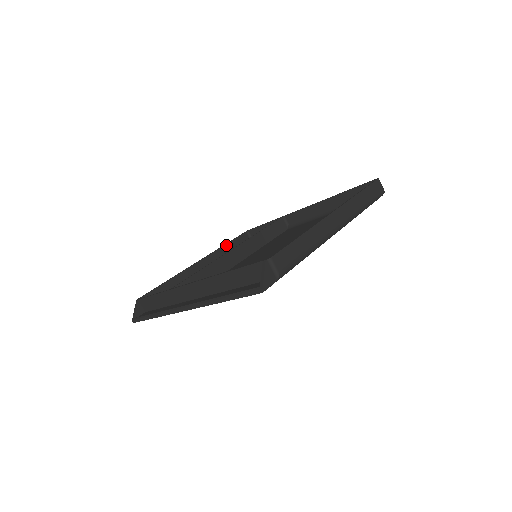
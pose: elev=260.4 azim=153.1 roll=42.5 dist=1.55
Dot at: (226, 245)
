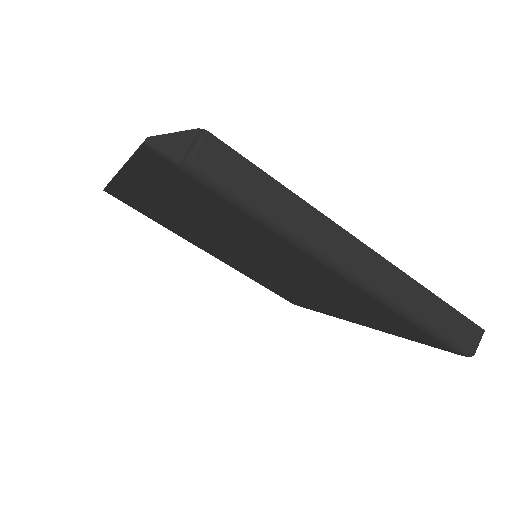
Dot at: occluded
